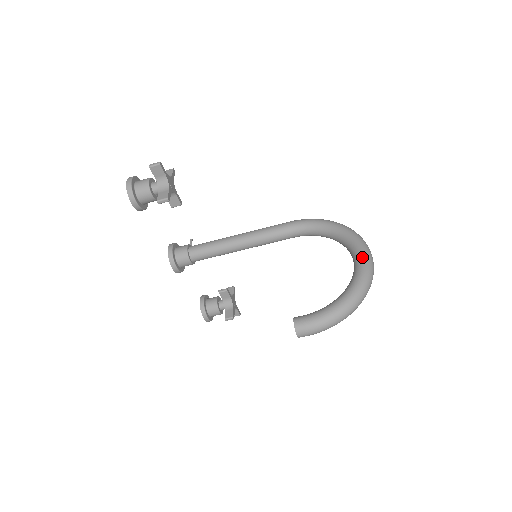
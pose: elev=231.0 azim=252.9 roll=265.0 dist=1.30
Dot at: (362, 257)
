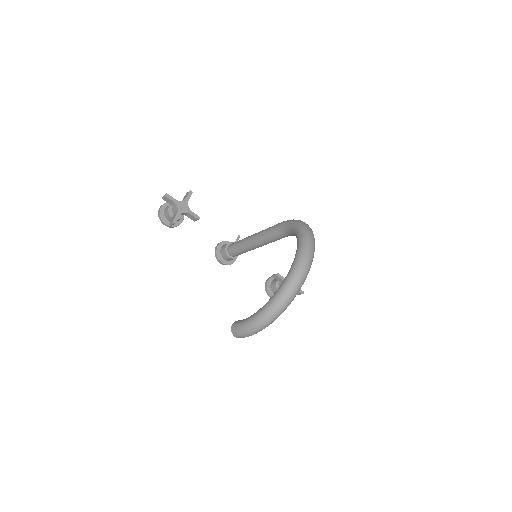
Dot at: (291, 268)
